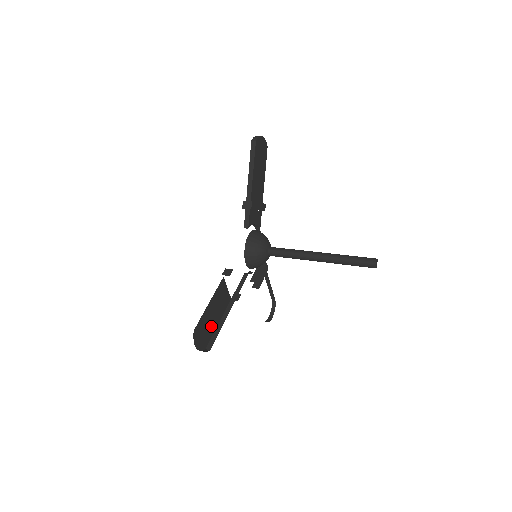
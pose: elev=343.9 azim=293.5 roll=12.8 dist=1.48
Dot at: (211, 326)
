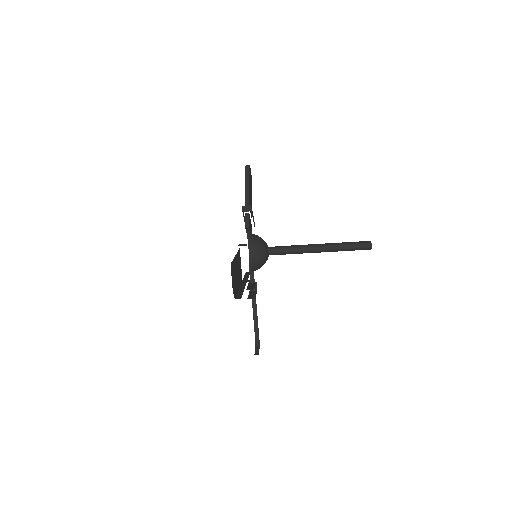
Dot at: (236, 282)
